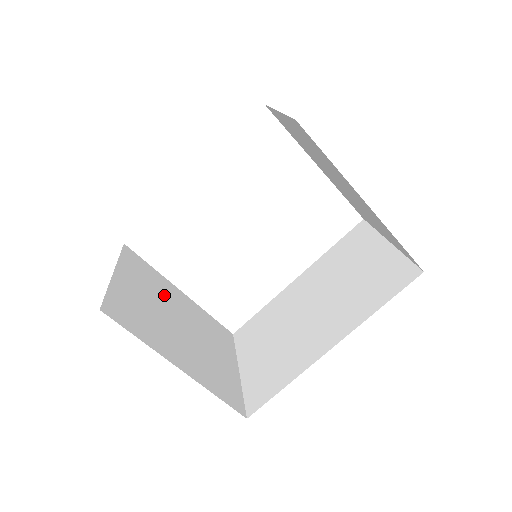
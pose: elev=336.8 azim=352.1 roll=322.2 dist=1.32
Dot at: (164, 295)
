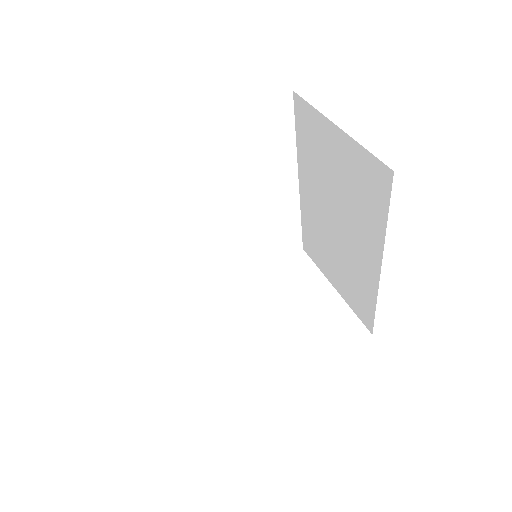
Dot at: (235, 309)
